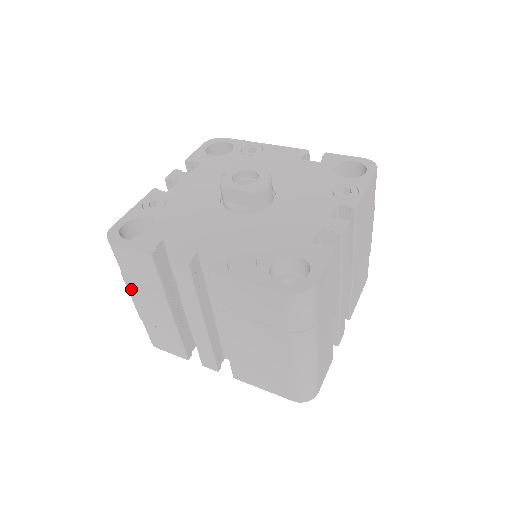
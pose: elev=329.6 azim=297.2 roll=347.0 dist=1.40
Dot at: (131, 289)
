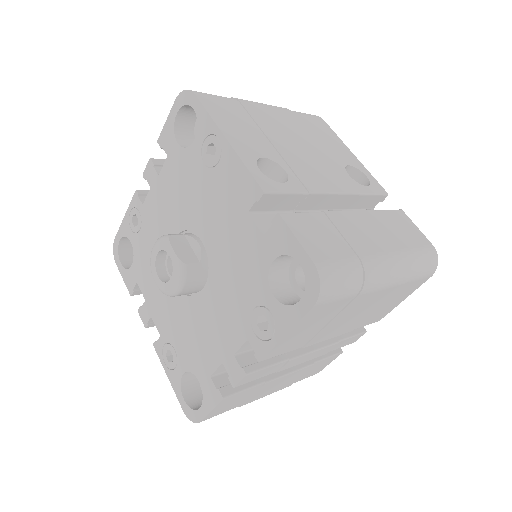
Dot at: occluded
